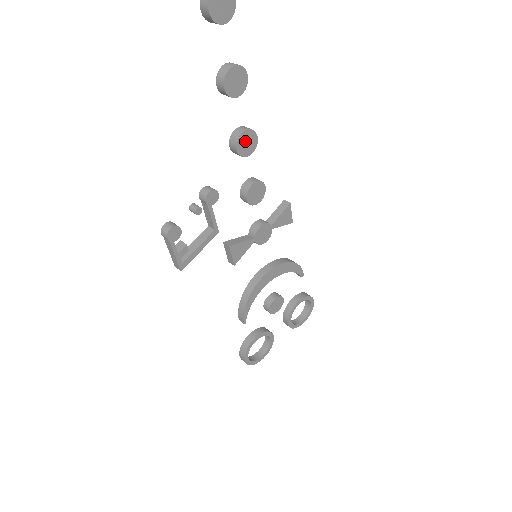
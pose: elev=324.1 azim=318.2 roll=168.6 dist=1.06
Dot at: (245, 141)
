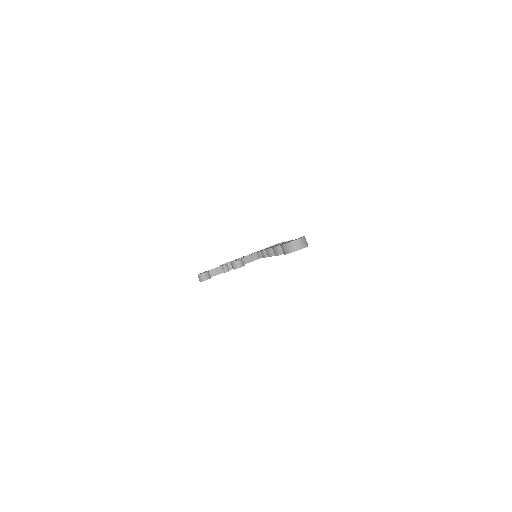
Dot at: occluded
